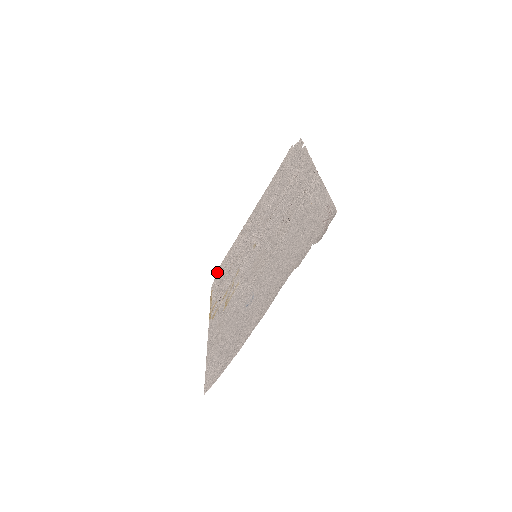
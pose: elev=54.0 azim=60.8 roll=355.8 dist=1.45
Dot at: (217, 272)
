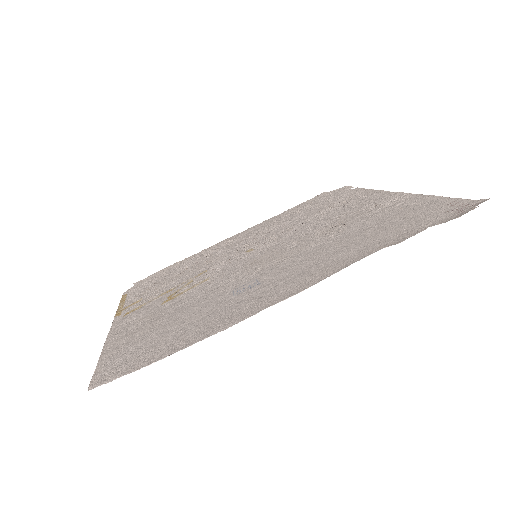
Dot at: (142, 280)
